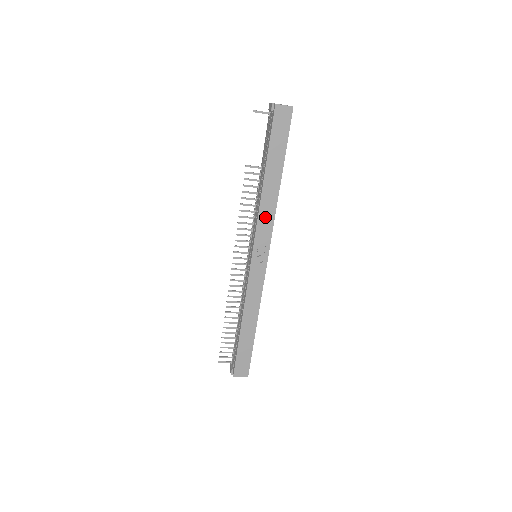
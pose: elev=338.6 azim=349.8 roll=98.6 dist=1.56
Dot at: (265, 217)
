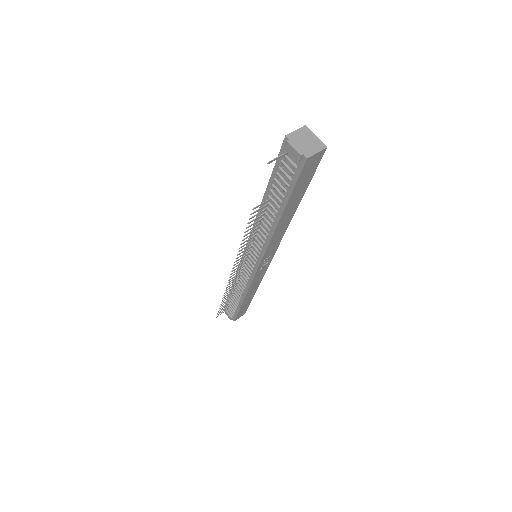
Dot at: (275, 240)
